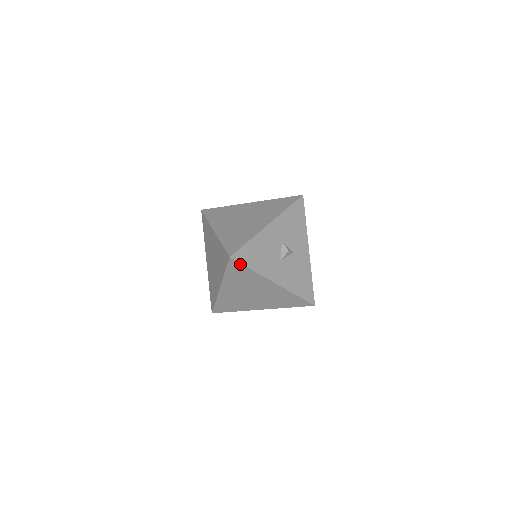
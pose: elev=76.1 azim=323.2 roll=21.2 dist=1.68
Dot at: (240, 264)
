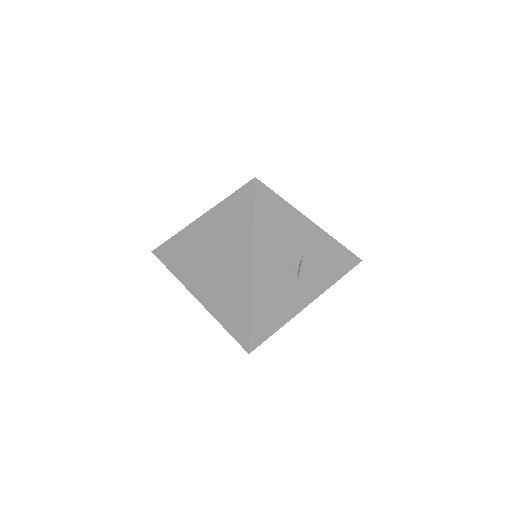
Dot at: (253, 199)
